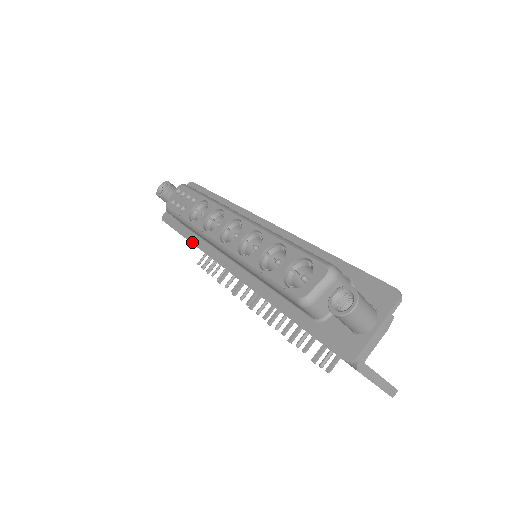
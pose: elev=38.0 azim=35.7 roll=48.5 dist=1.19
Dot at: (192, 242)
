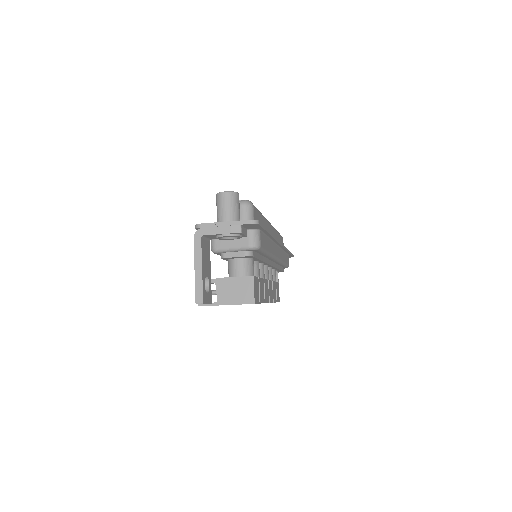
Dot at: occluded
